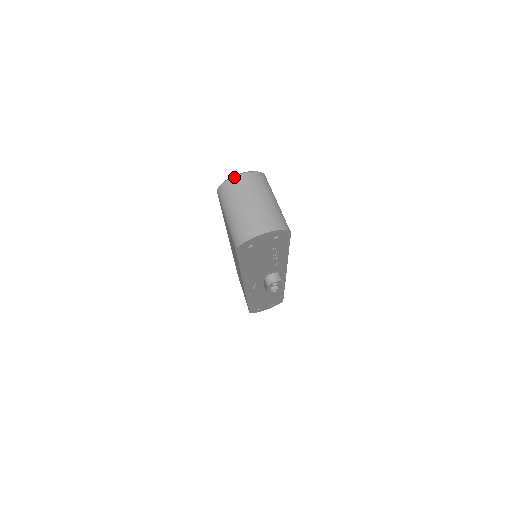
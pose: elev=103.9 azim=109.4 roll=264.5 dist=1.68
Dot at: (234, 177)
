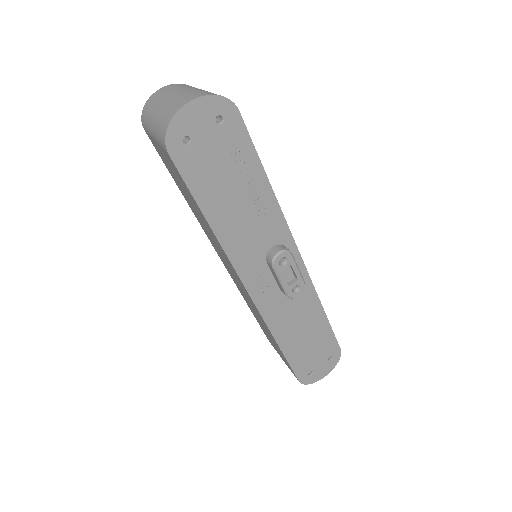
Dot at: (153, 94)
